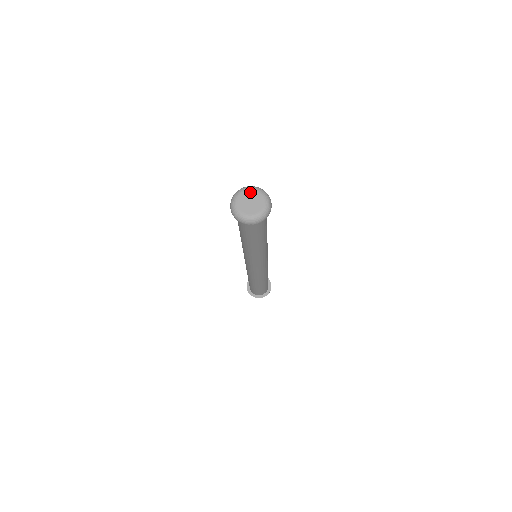
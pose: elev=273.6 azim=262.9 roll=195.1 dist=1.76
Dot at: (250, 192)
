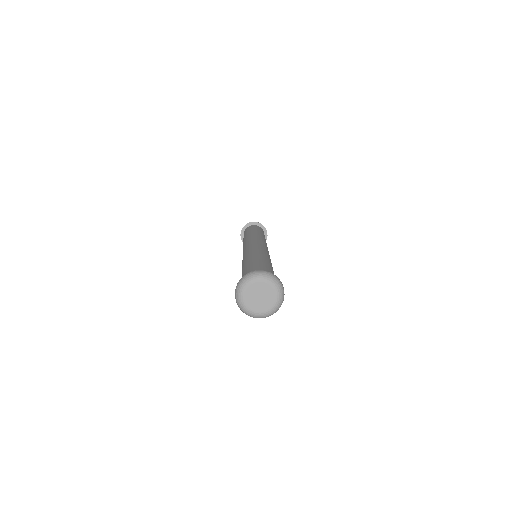
Dot at: (269, 287)
